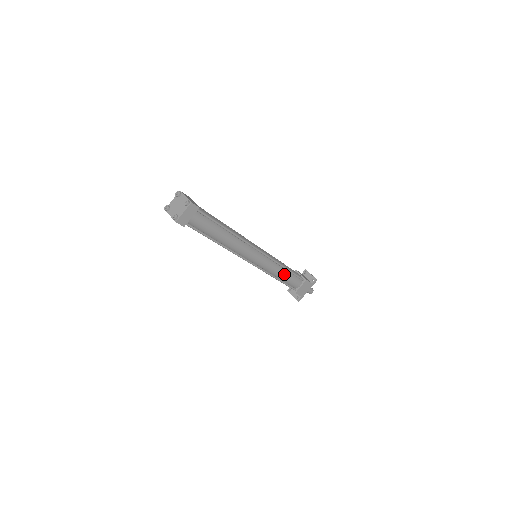
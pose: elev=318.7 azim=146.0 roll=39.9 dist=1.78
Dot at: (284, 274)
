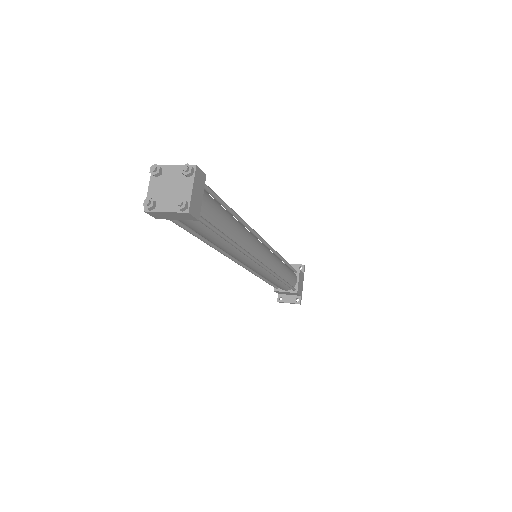
Dot at: (285, 270)
